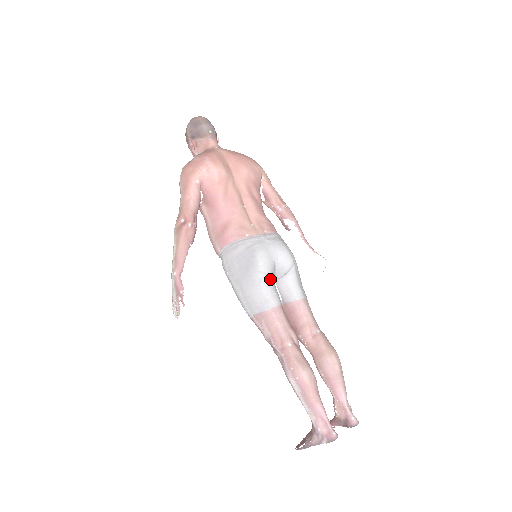
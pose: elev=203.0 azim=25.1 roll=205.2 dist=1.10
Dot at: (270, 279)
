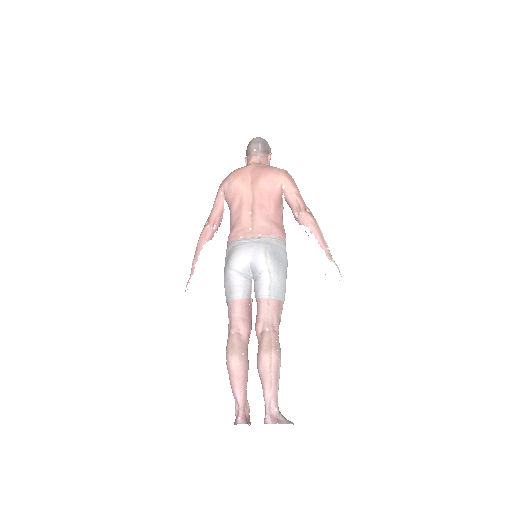
Dot at: (240, 275)
